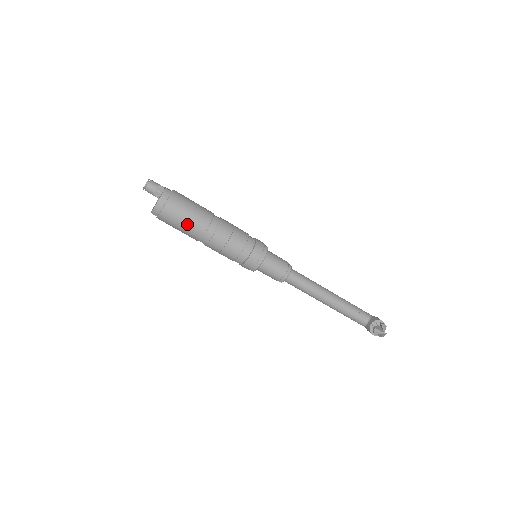
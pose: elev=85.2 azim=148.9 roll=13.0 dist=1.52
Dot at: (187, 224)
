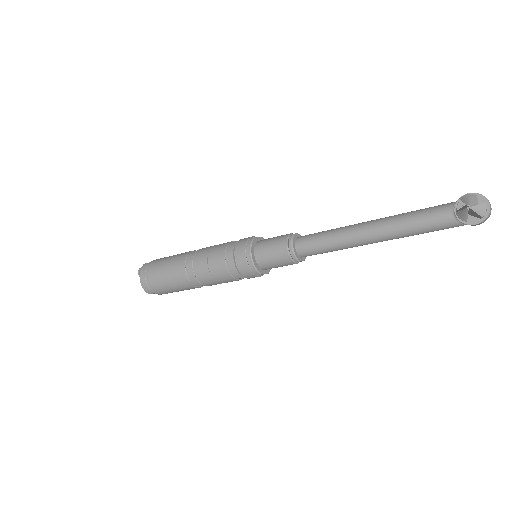
Dot at: (170, 280)
